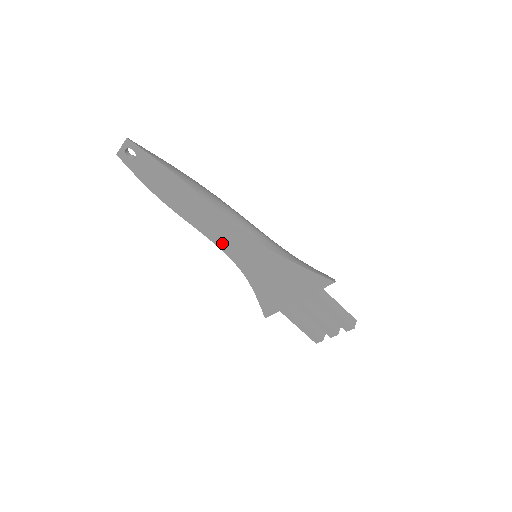
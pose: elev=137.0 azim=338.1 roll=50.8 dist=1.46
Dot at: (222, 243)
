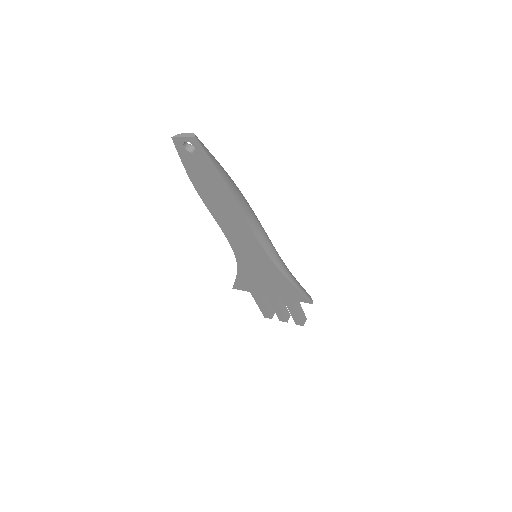
Dot at: (234, 240)
